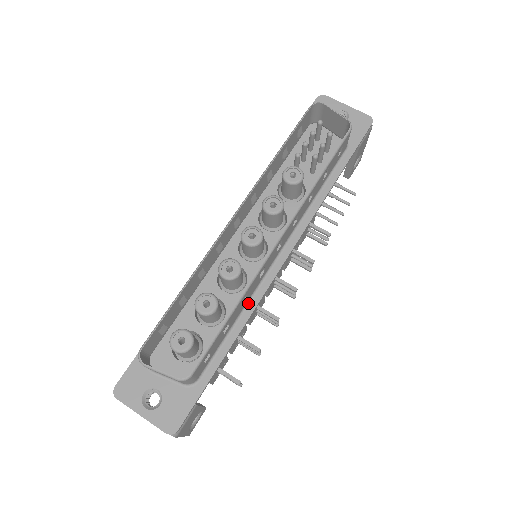
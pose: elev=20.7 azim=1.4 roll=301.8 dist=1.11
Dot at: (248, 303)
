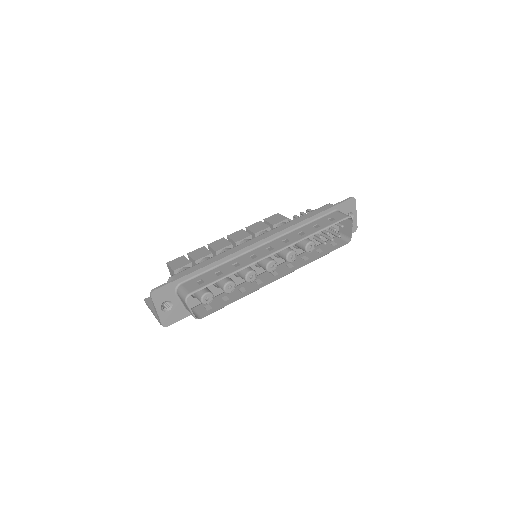
Dot at: (239, 286)
